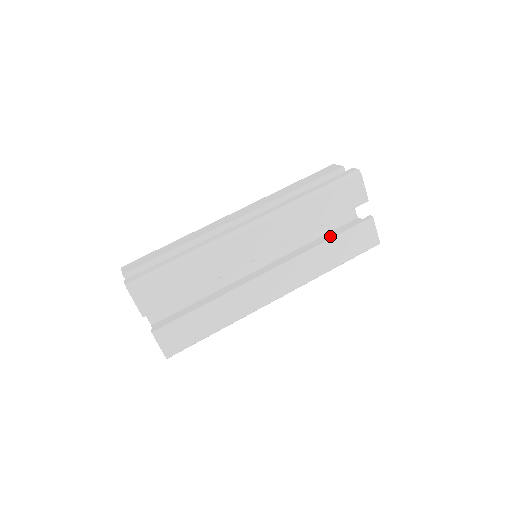
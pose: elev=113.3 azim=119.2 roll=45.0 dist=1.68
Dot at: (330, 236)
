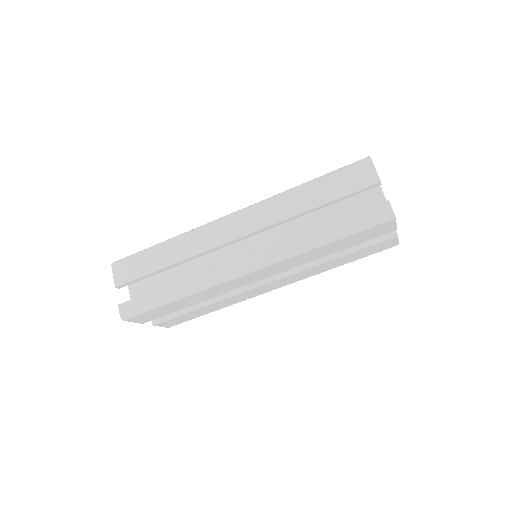
Dot at: (341, 251)
